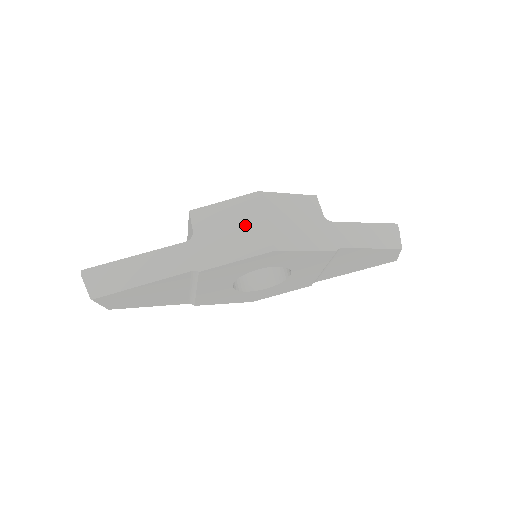
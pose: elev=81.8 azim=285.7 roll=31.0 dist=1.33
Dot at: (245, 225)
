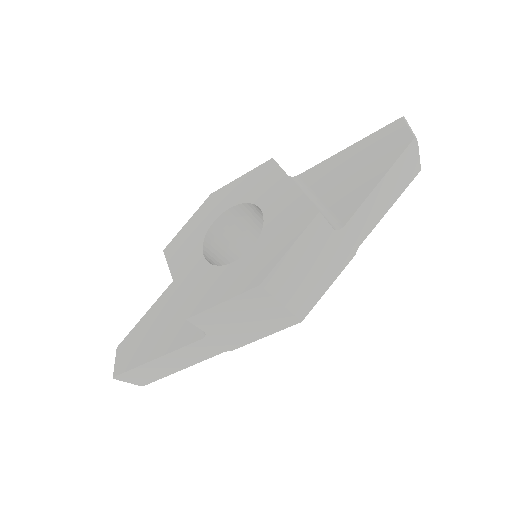
Dot at: (260, 314)
